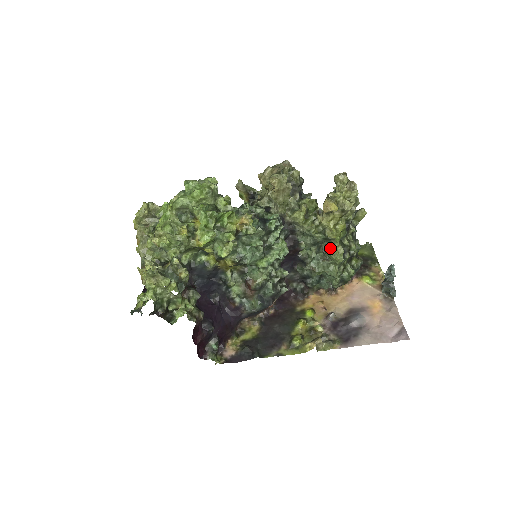
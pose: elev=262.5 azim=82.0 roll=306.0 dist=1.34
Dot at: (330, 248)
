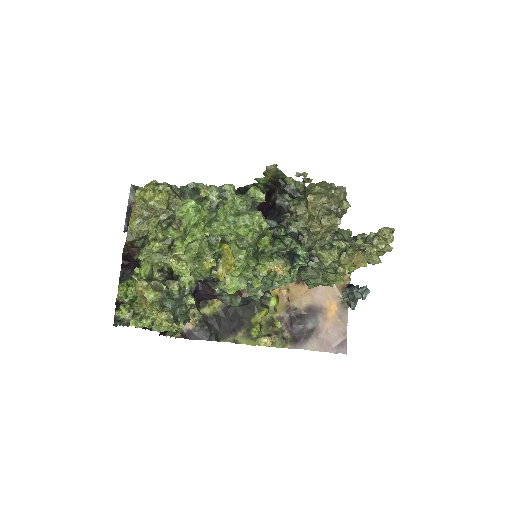
Dot at: (330, 274)
